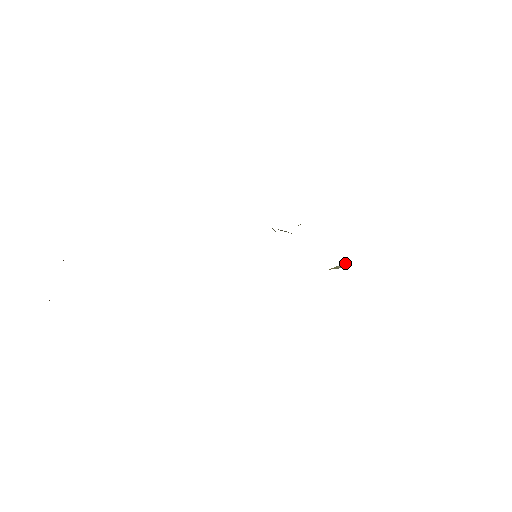
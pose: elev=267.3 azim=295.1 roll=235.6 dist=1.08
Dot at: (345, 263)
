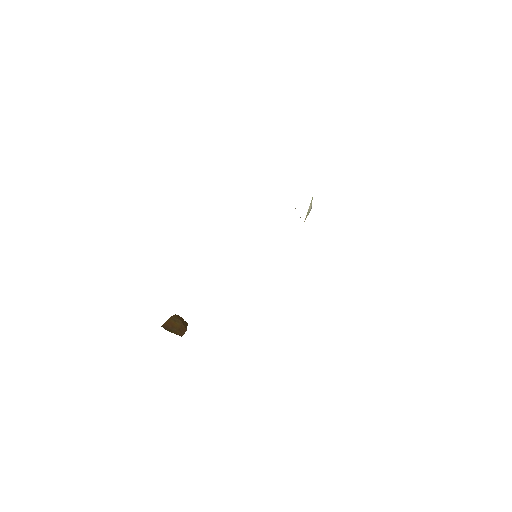
Dot at: (312, 199)
